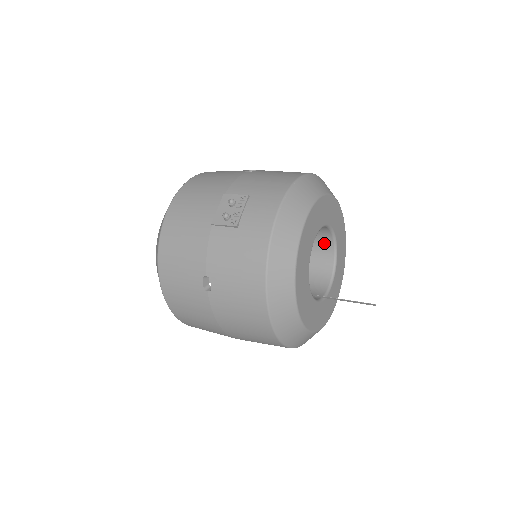
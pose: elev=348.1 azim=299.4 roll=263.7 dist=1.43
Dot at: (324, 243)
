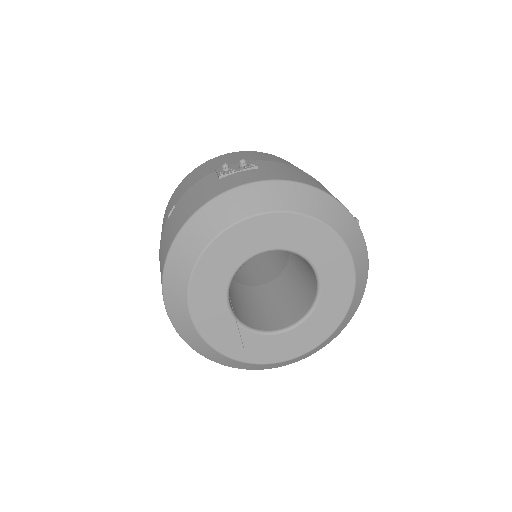
Dot at: (311, 292)
